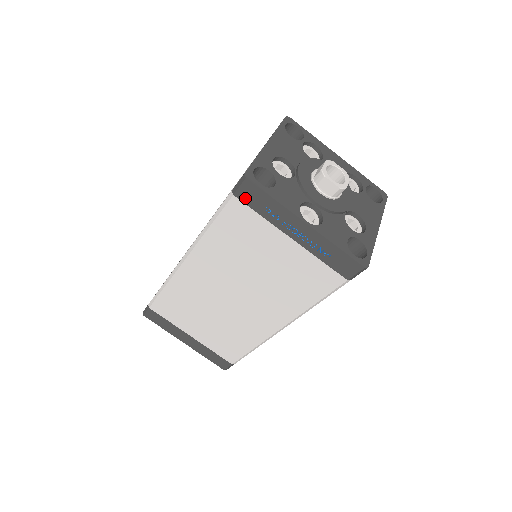
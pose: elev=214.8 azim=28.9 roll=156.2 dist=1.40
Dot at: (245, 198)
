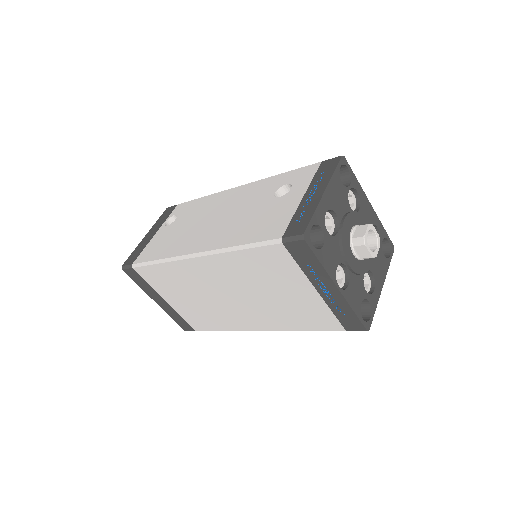
Dot at: (292, 250)
